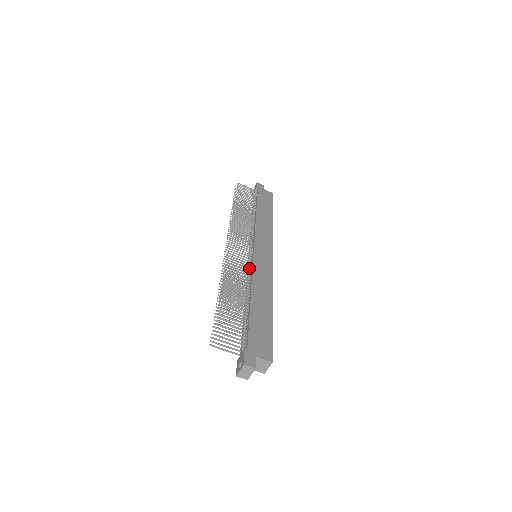
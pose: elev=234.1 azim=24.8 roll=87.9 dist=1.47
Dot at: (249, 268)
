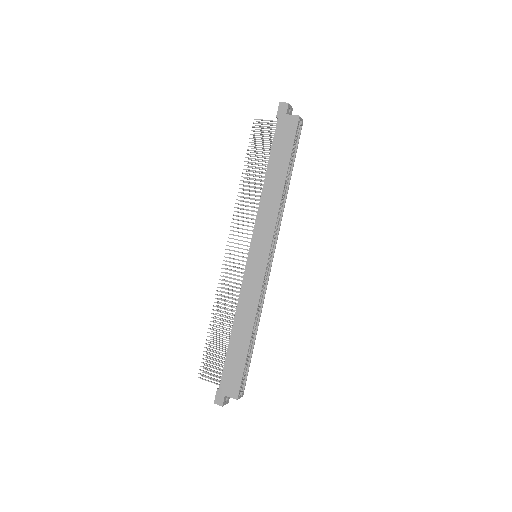
Dot at: (240, 285)
